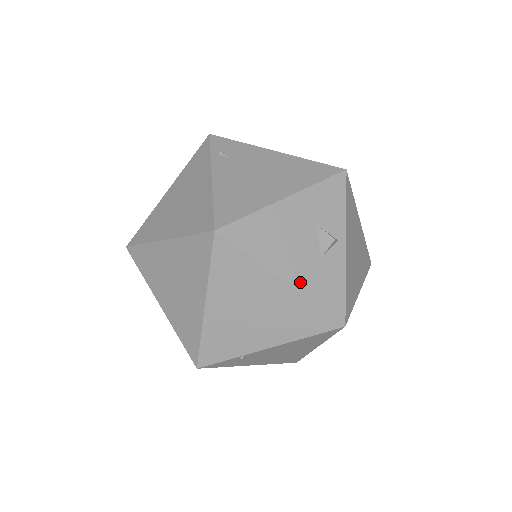
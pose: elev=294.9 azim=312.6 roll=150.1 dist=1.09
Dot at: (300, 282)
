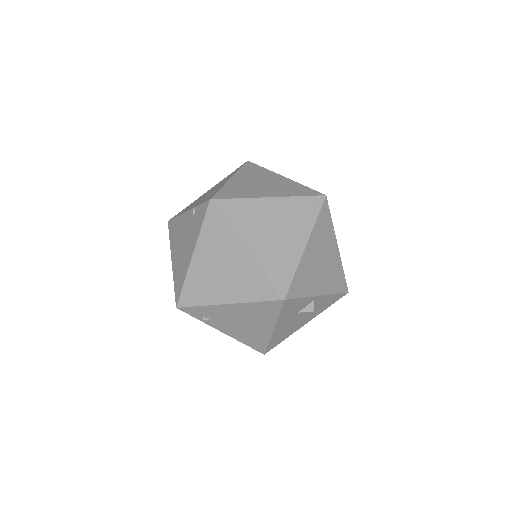
Dot at: (313, 316)
